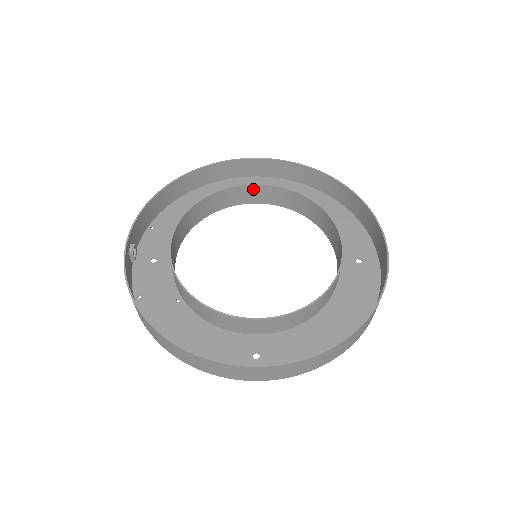
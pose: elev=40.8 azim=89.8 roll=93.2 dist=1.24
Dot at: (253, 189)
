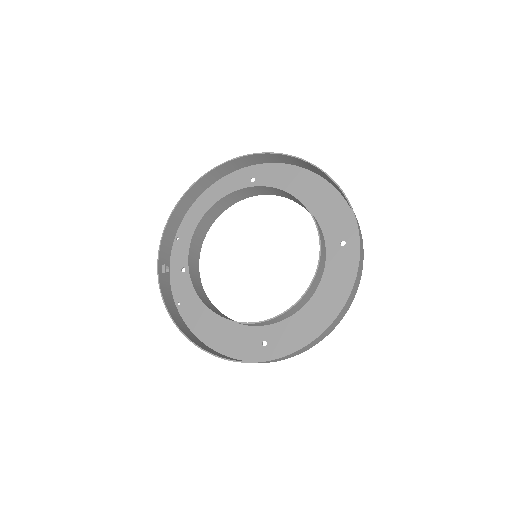
Dot at: (245, 190)
